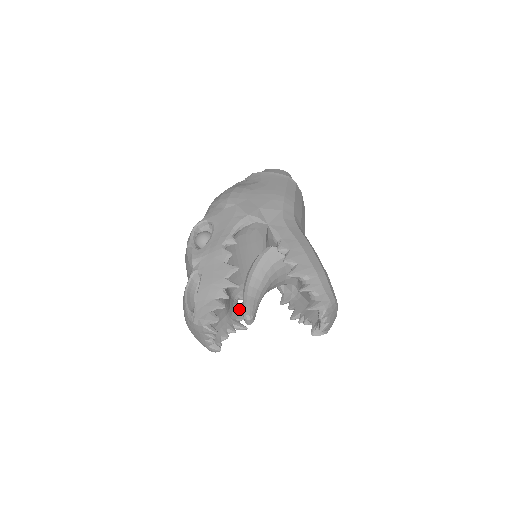
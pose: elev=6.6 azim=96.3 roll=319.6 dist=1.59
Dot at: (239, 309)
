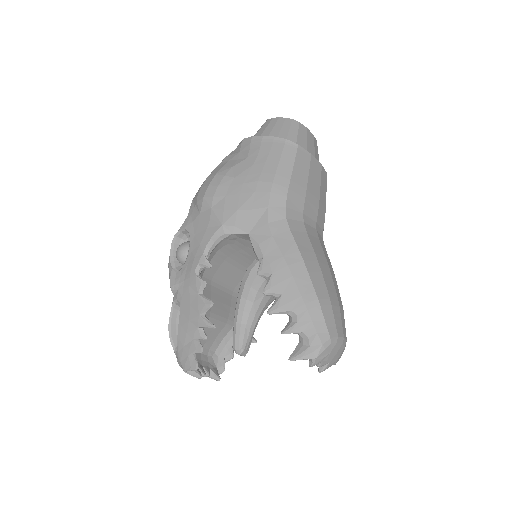
Dot at: occluded
